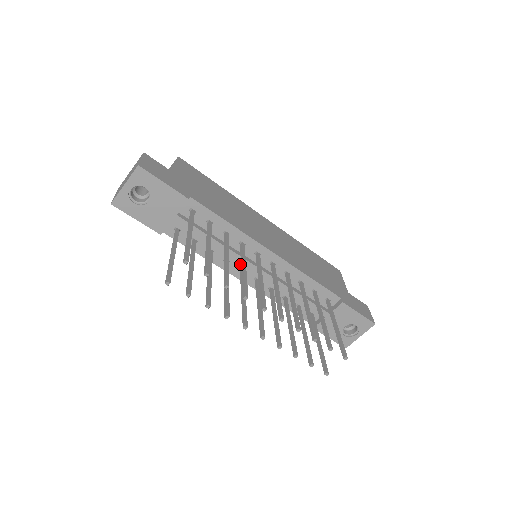
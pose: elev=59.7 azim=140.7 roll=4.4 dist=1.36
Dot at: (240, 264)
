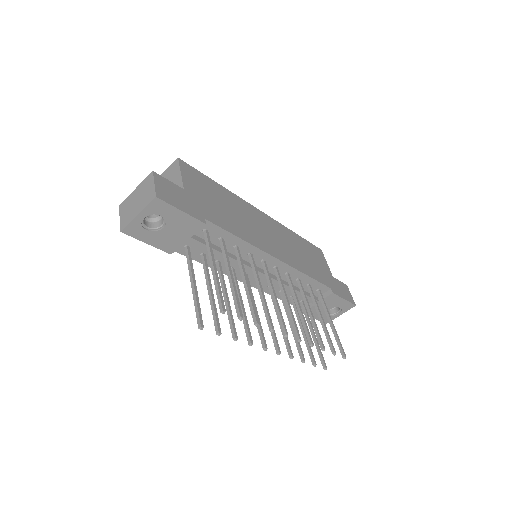
Dot at: occluded
